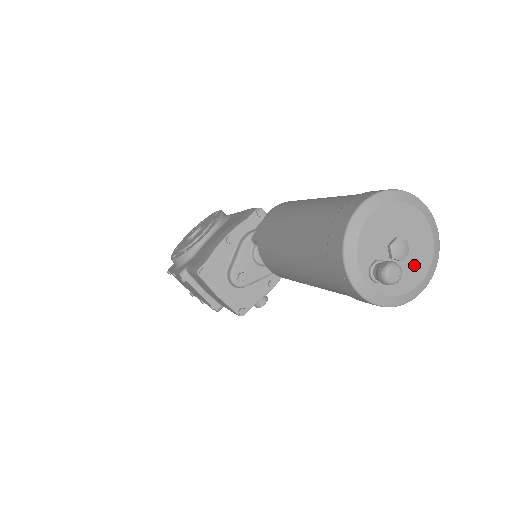
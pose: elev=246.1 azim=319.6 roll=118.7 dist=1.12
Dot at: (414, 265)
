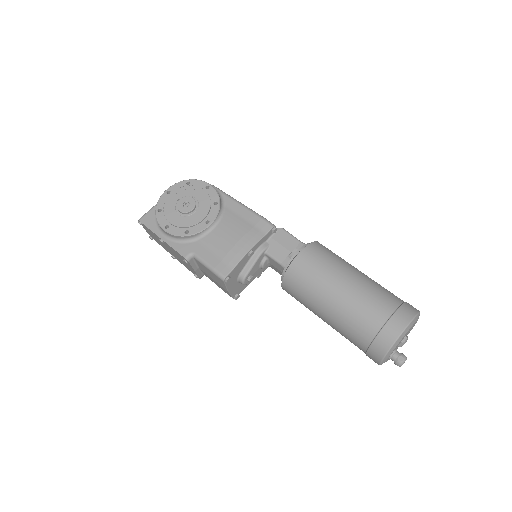
Dot at: occluded
